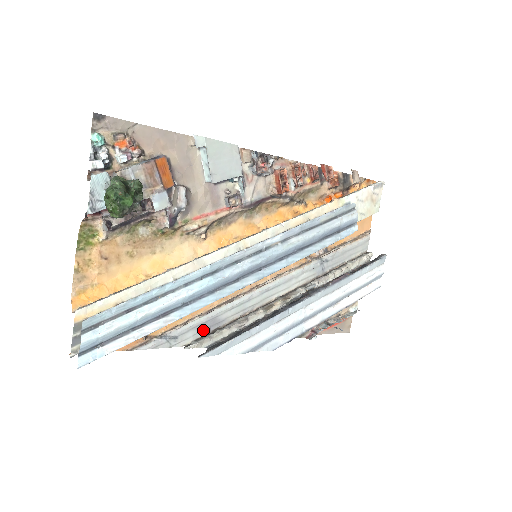
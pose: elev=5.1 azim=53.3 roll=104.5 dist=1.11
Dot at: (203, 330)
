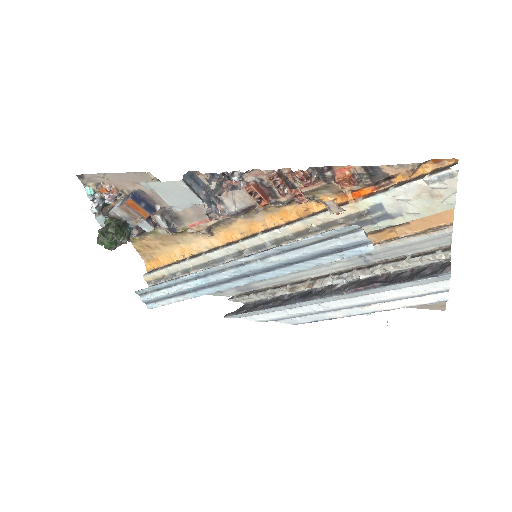
Dot at: (241, 290)
